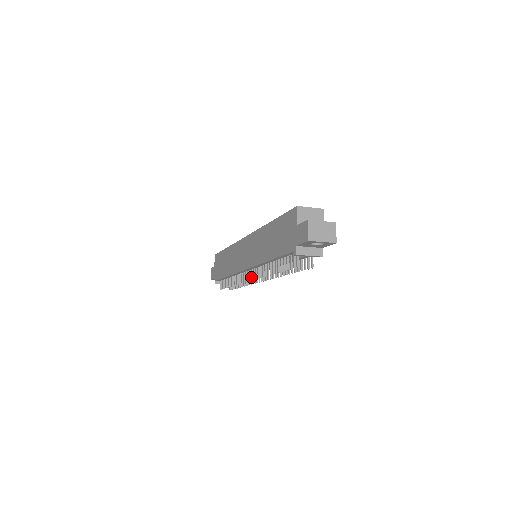
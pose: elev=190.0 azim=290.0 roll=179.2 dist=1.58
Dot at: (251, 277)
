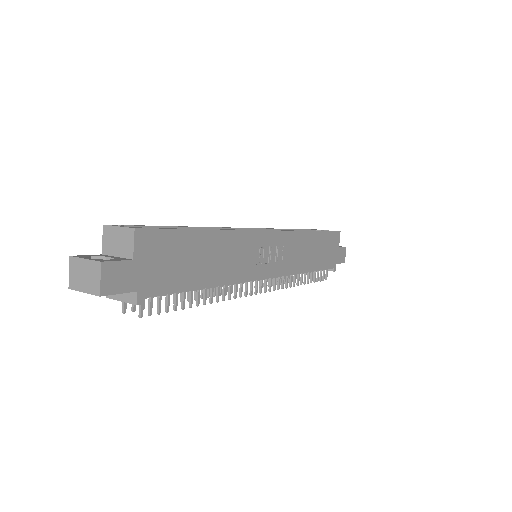
Dot at: occluded
